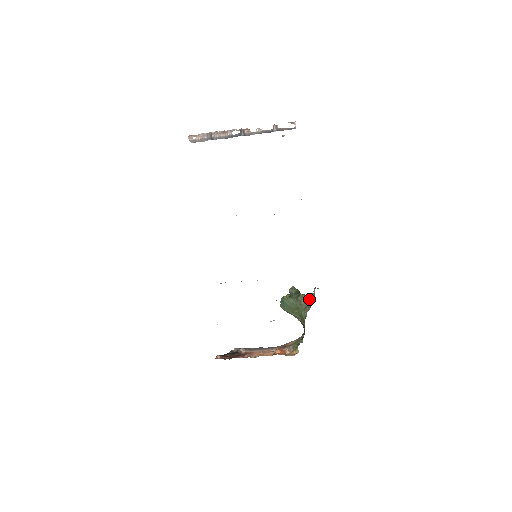
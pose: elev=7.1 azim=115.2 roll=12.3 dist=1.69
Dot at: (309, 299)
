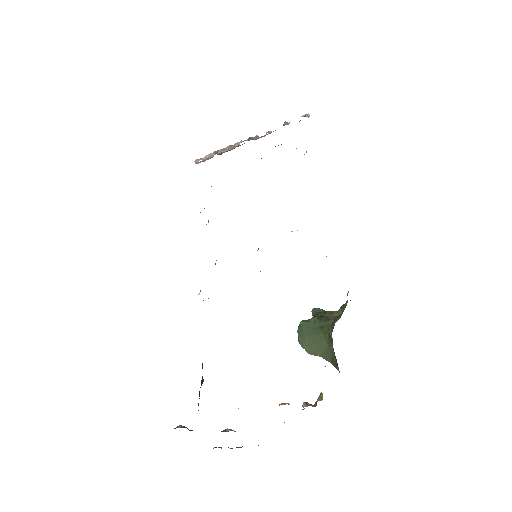
Dot at: (341, 309)
